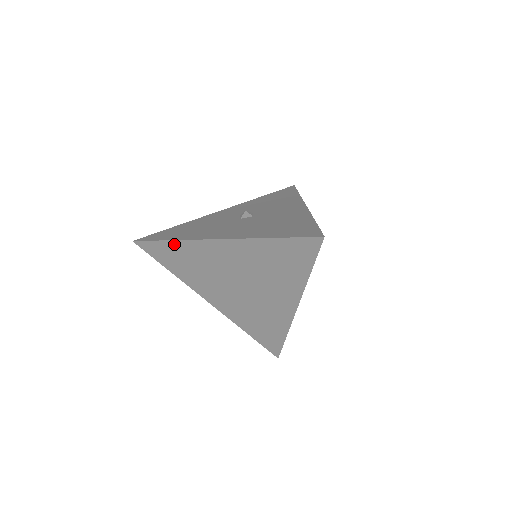
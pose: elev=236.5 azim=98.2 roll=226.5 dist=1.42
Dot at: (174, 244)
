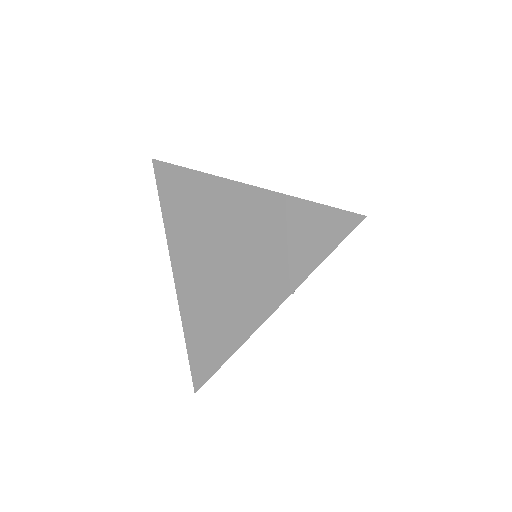
Dot at: (192, 176)
